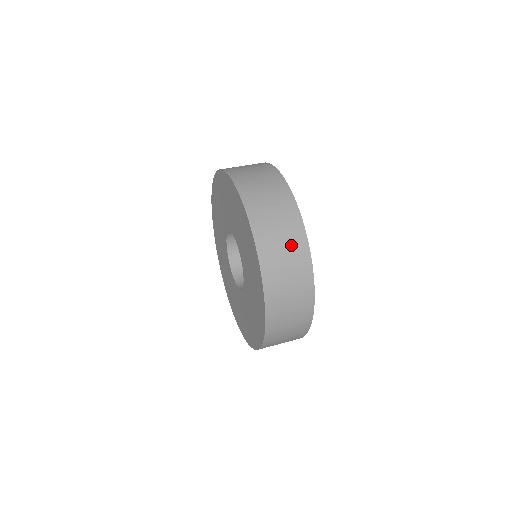
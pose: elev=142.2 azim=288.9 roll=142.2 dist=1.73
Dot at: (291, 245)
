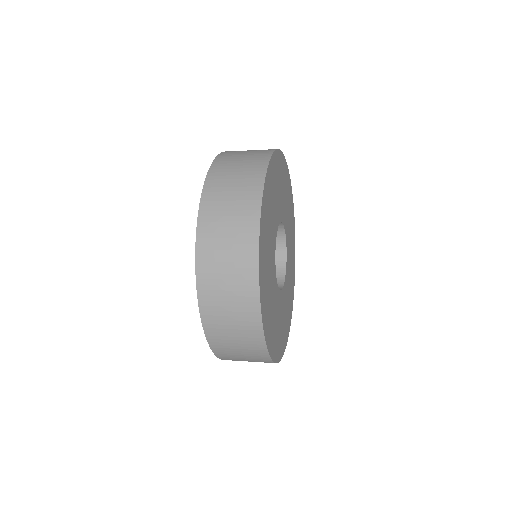
Dot at: (238, 295)
